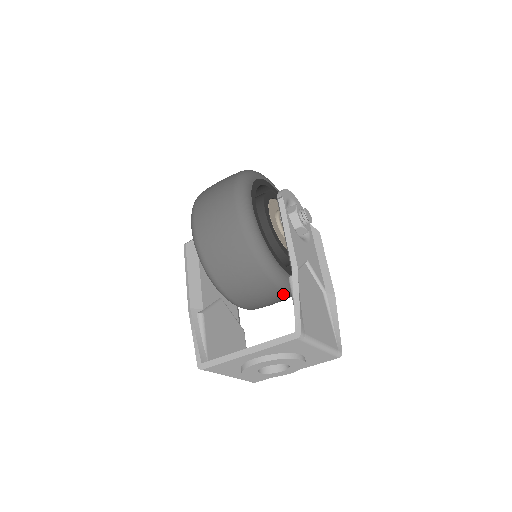
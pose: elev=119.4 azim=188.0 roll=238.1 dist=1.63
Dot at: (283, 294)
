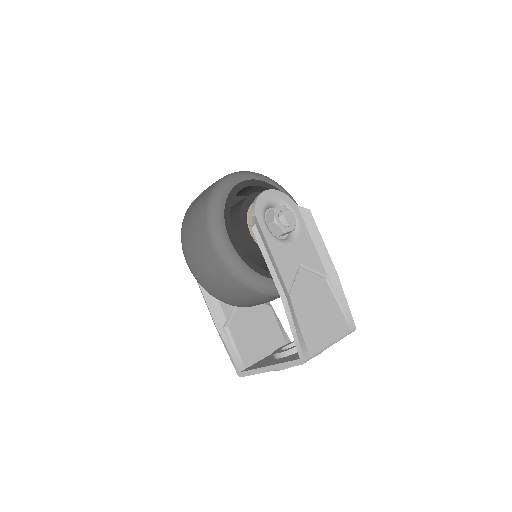
Dot at: occluded
